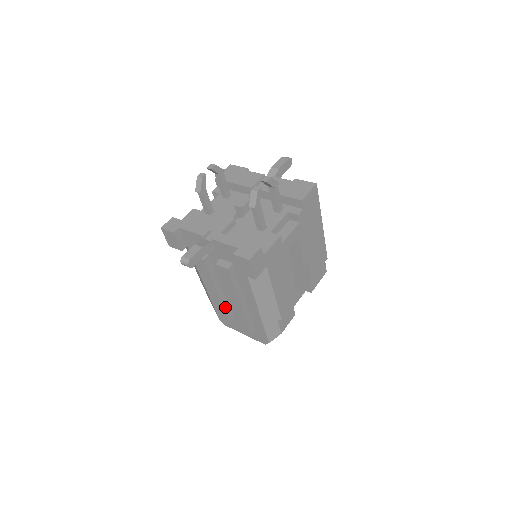
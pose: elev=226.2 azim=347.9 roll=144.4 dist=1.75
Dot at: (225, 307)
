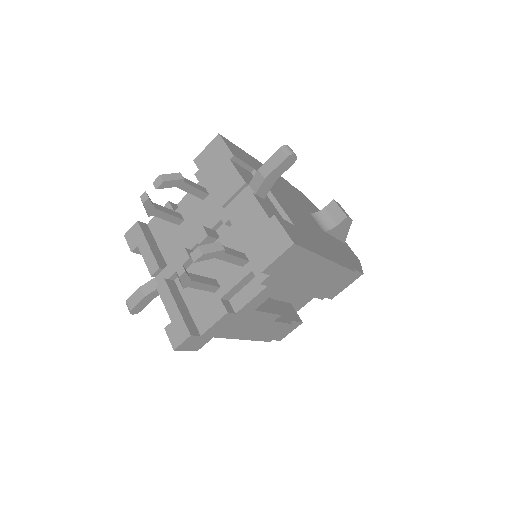
Dot at: occluded
